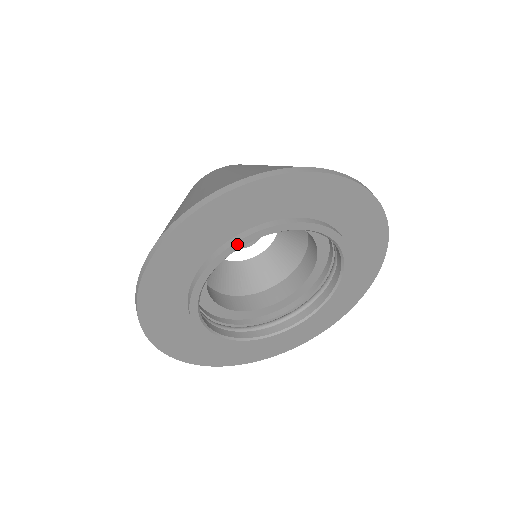
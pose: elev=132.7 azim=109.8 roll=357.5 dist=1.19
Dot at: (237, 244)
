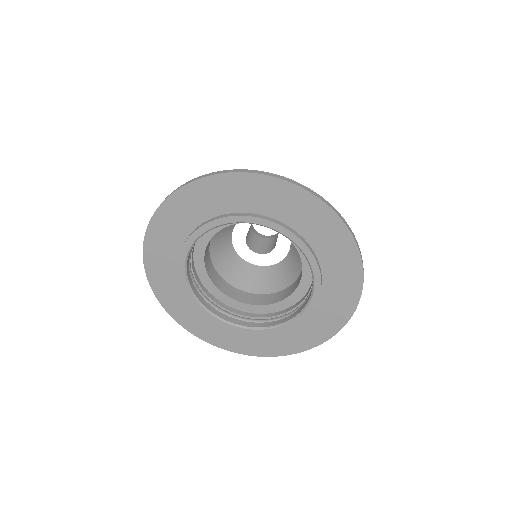
Dot at: (230, 218)
